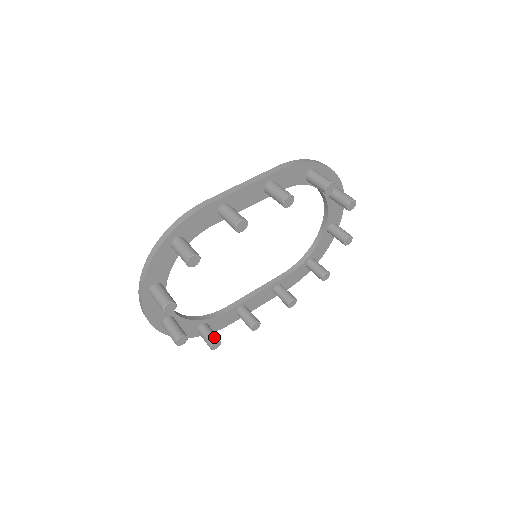
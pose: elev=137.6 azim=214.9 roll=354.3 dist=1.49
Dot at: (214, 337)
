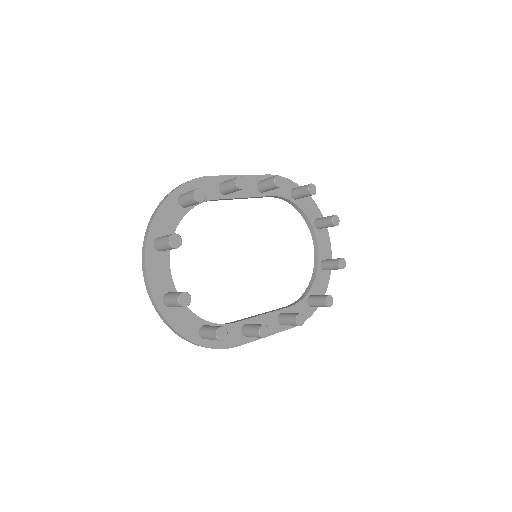
Dot at: (219, 326)
